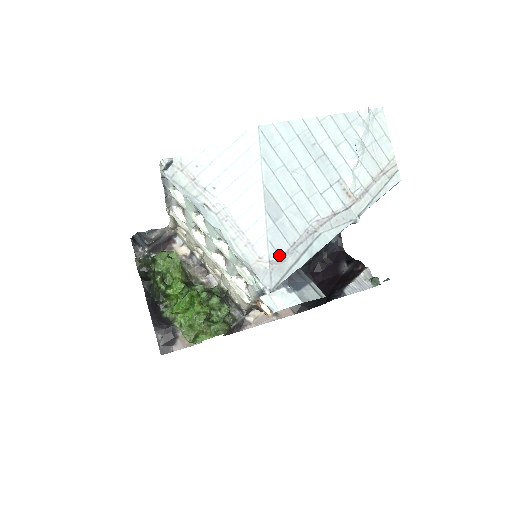
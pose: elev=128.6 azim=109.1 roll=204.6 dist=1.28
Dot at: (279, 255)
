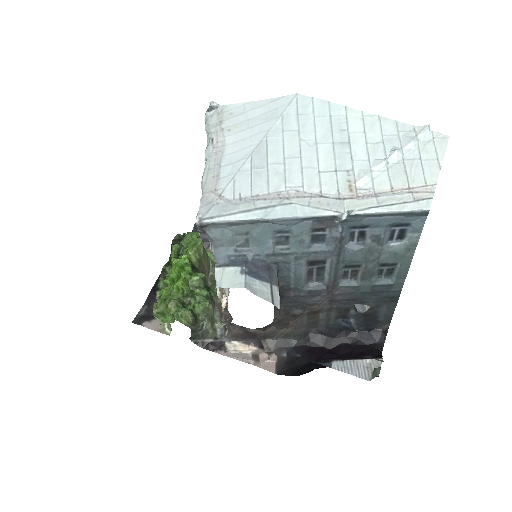
Dot at: (234, 196)
